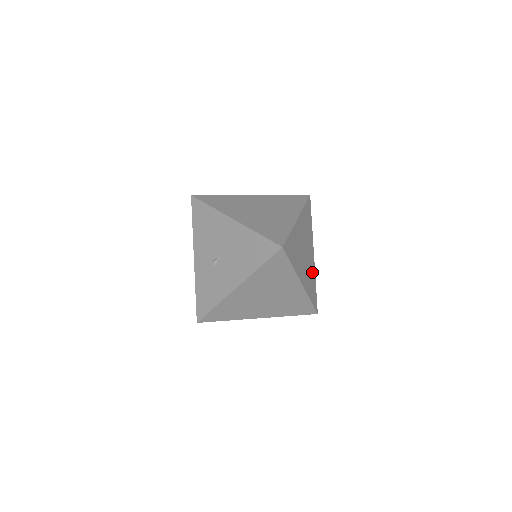
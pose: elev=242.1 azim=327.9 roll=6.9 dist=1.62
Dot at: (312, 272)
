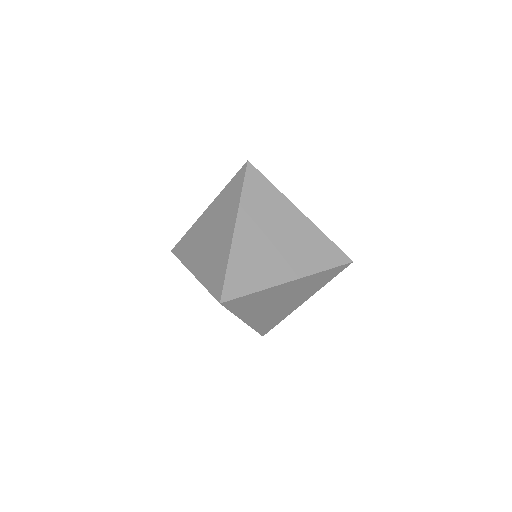
Dot at: (309, 236)
